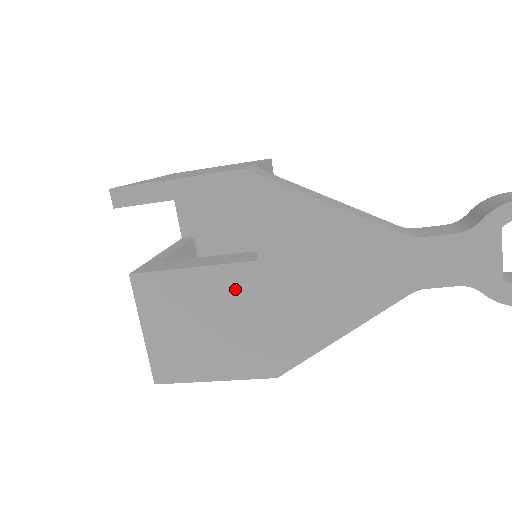
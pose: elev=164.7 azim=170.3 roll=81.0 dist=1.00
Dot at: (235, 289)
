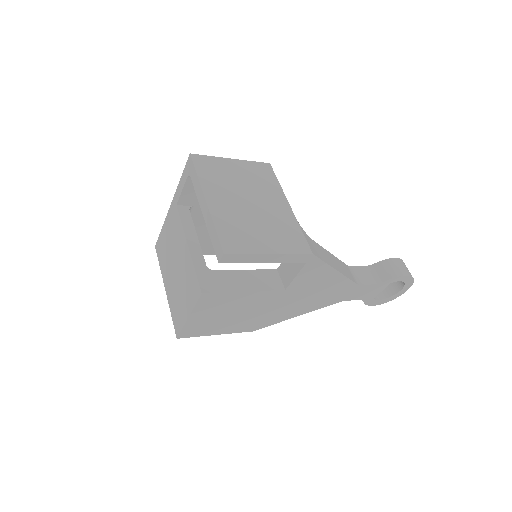
Dot at: (262, 300)
